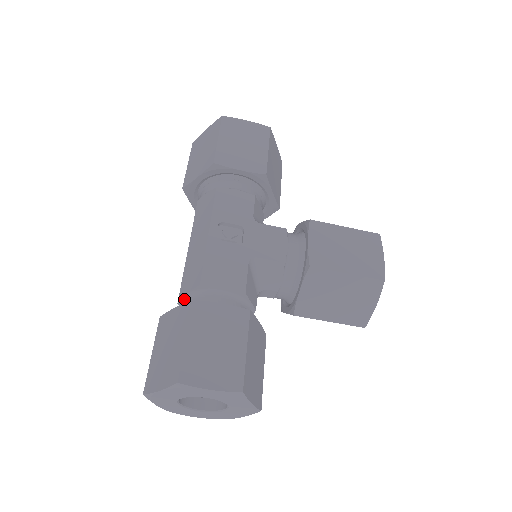
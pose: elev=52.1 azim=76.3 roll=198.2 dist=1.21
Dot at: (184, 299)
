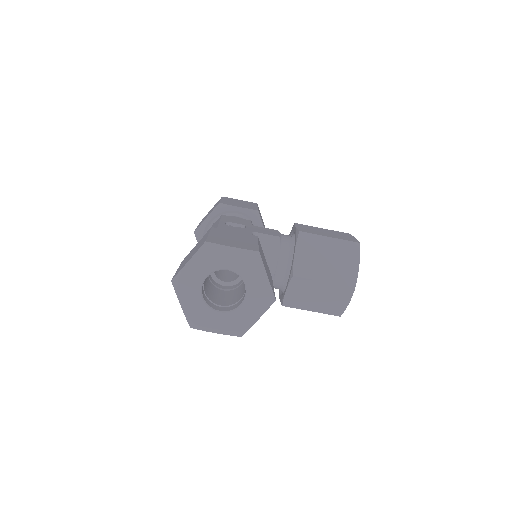
Dot at: occluded
